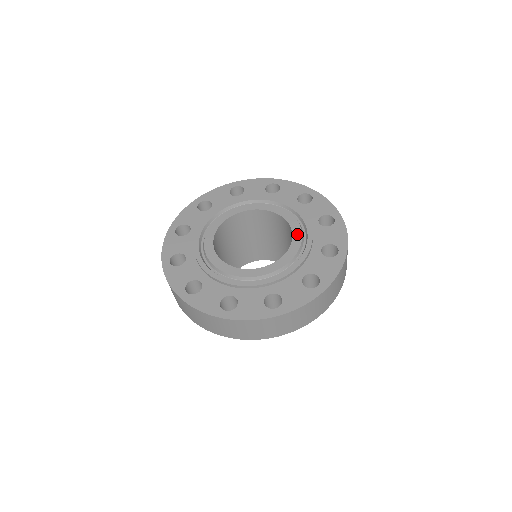
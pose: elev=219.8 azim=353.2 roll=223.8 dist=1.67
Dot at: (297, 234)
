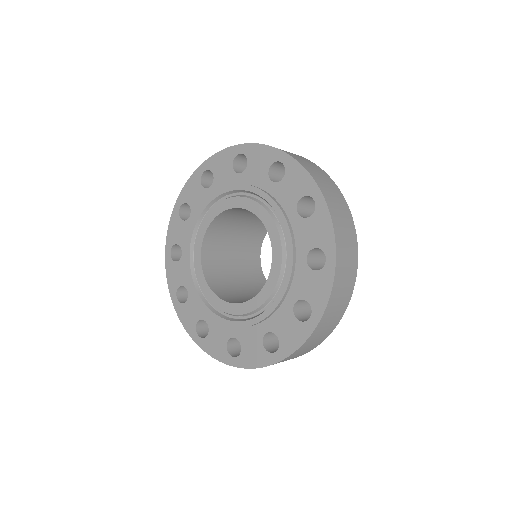
Dot at: (262, 296)
